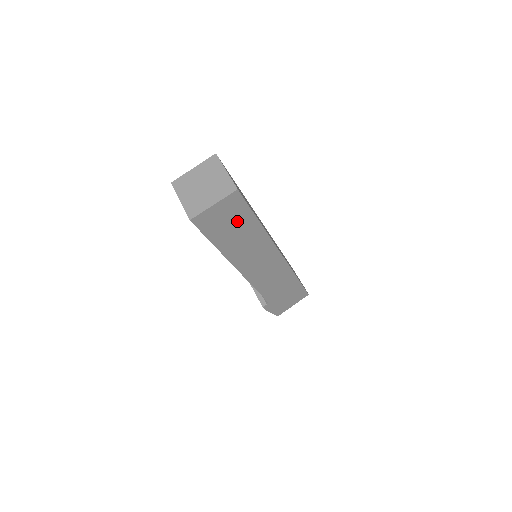
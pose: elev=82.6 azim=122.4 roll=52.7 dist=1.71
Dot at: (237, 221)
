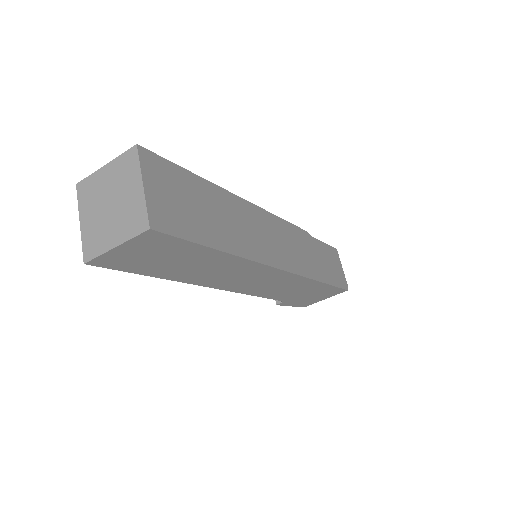
Dot at: (177, 255)
